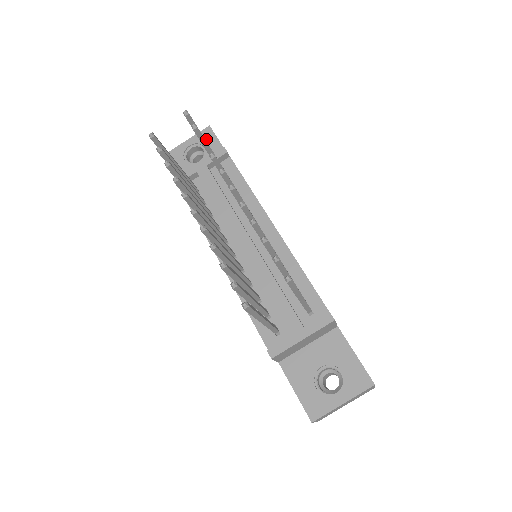
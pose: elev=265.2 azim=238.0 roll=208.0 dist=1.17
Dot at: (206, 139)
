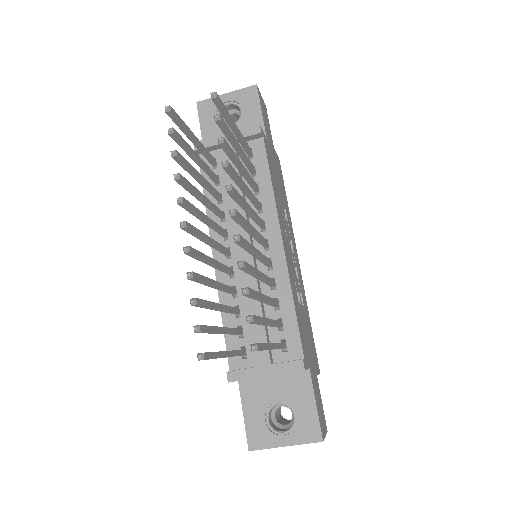
Dot at: (247, 100)
